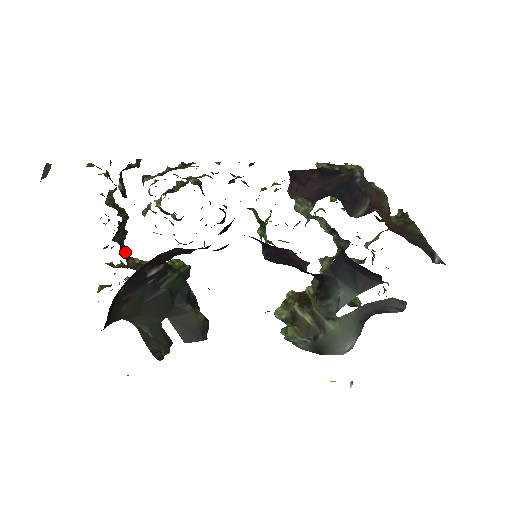
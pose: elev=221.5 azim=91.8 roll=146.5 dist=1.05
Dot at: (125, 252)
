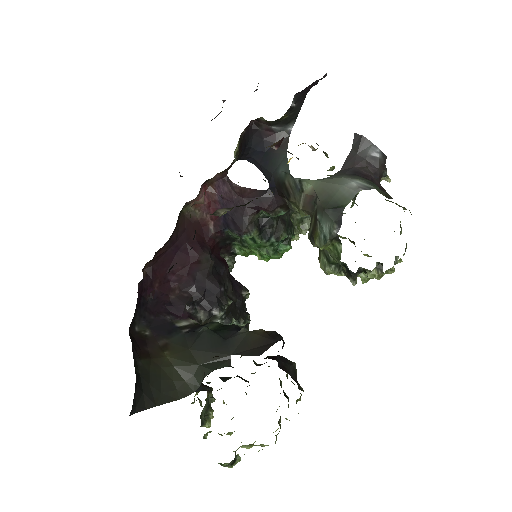
Dot at: occluded
